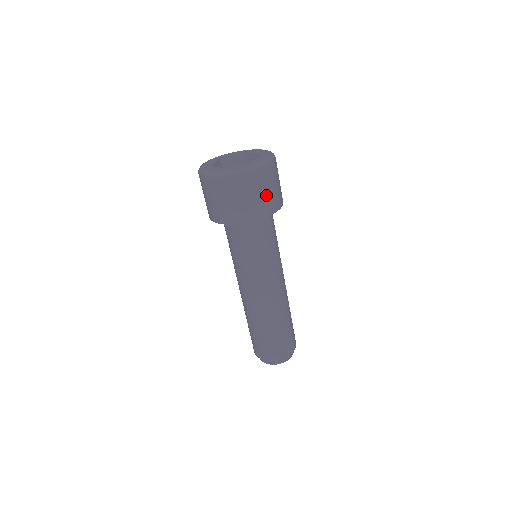
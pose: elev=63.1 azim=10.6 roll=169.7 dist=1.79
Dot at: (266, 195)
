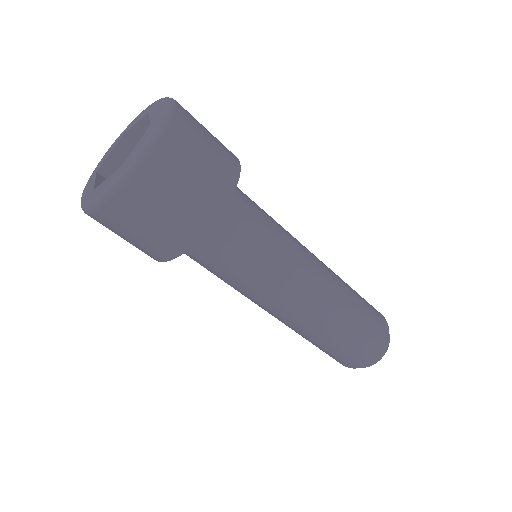
Dot at: (171, 215)
